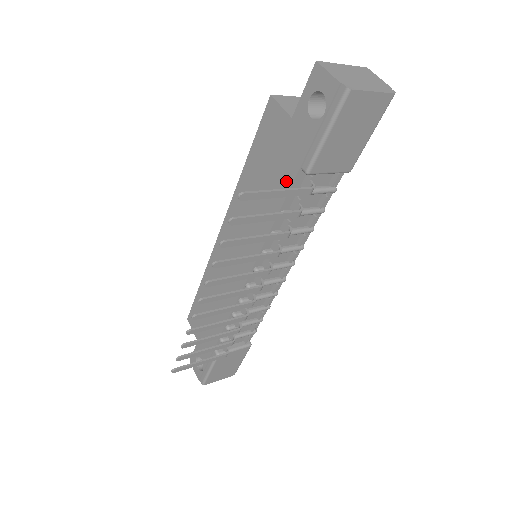
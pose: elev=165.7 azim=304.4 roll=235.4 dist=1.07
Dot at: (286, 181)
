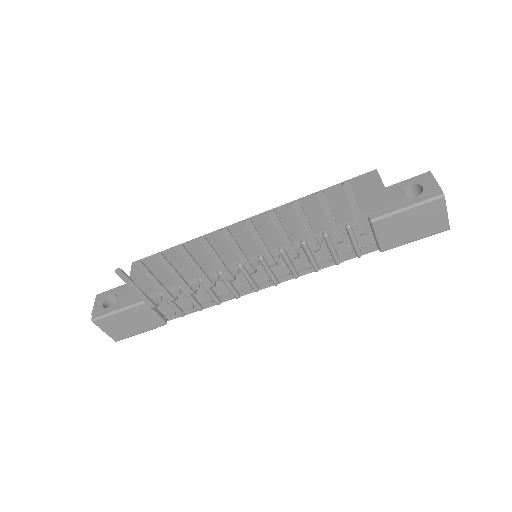
Dot at: (349, 216)
